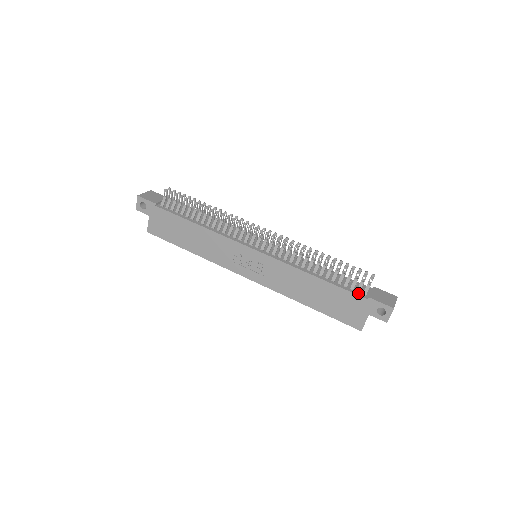
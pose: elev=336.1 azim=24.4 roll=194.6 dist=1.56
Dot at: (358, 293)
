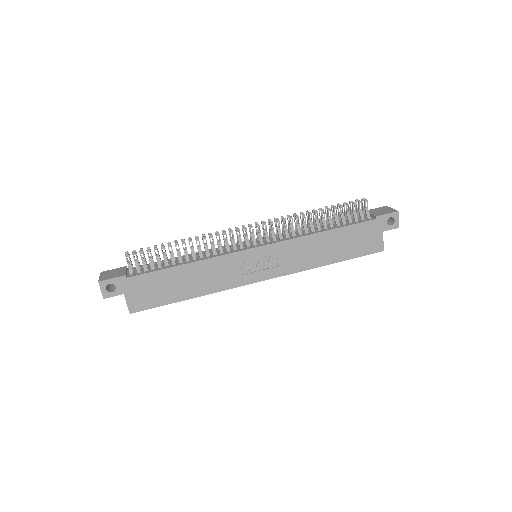
Dot at: (364, 220)
